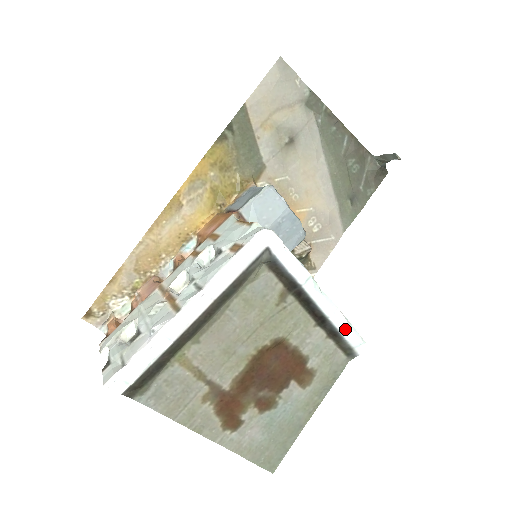
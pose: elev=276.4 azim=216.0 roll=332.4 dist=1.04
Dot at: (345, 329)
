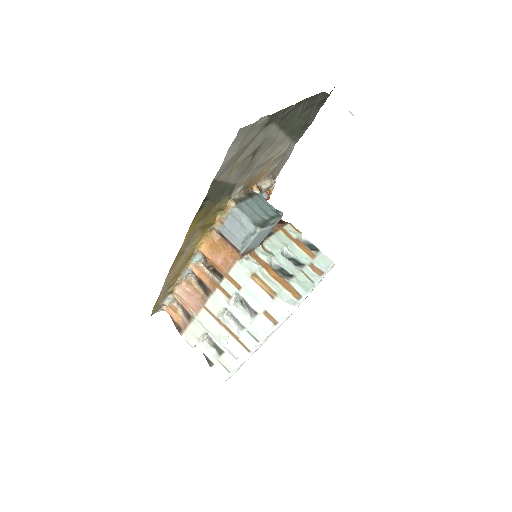
Dot at: occluded
